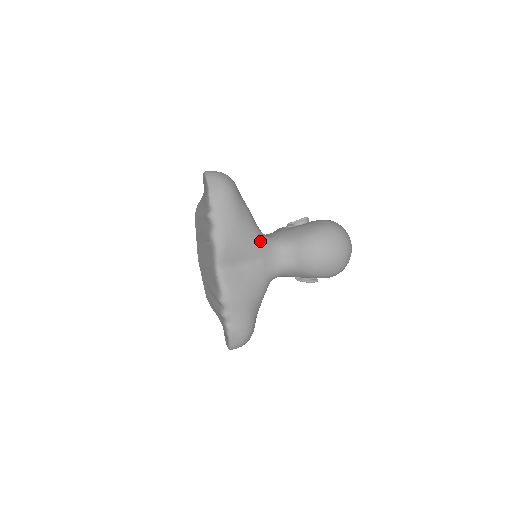
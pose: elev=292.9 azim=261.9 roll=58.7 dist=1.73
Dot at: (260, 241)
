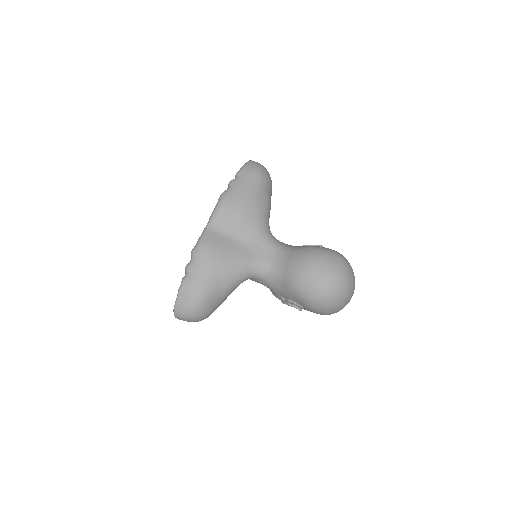
Dot at: (261, 228)
